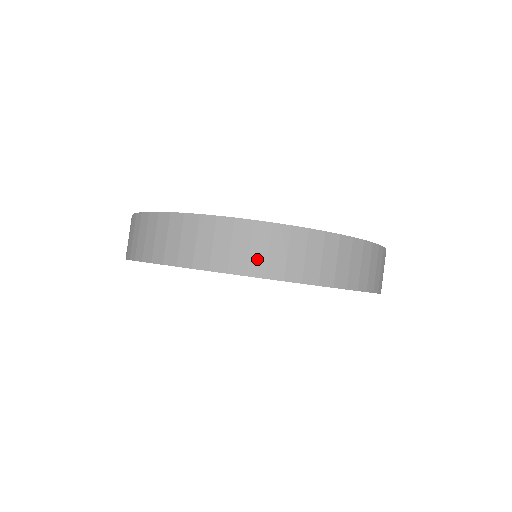
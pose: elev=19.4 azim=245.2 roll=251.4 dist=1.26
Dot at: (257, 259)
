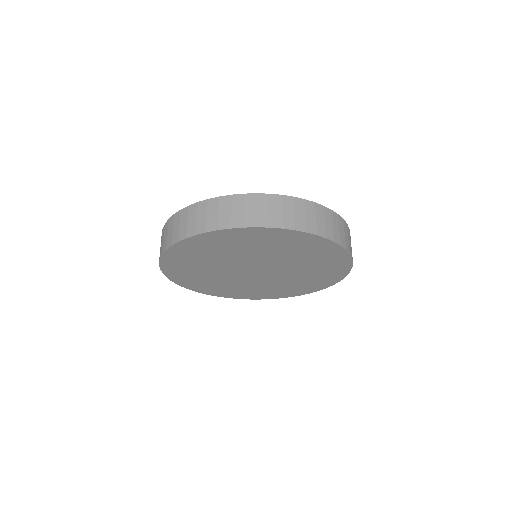
Dot at: (212, 220)
